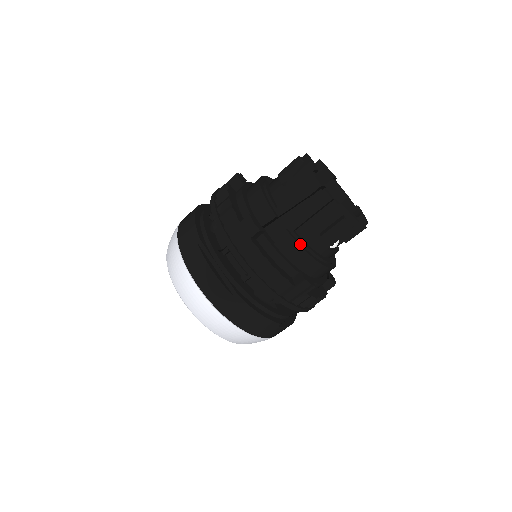
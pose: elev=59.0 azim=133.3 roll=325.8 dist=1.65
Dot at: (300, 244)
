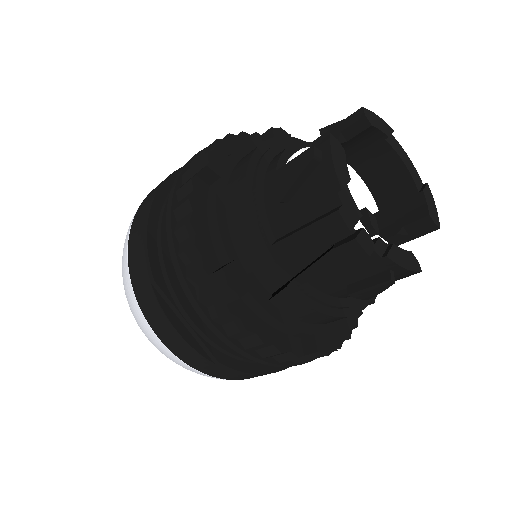
Dot at: (312, 302)
